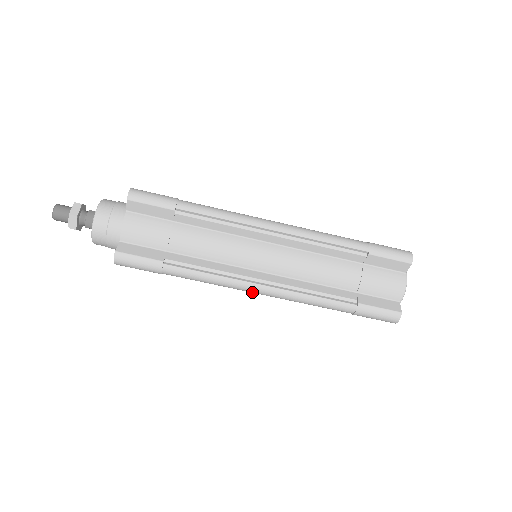
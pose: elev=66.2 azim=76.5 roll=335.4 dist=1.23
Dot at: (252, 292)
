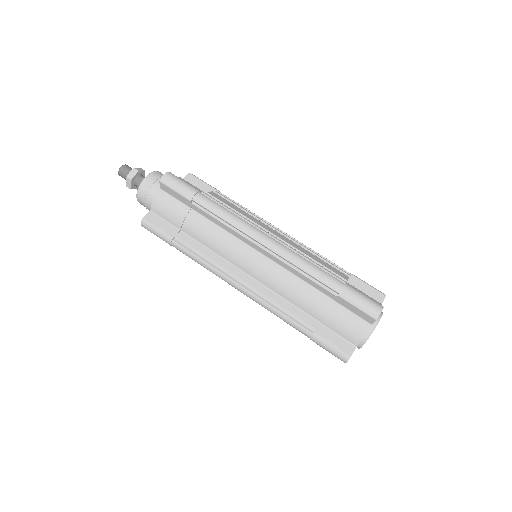
Dot at: occluded
